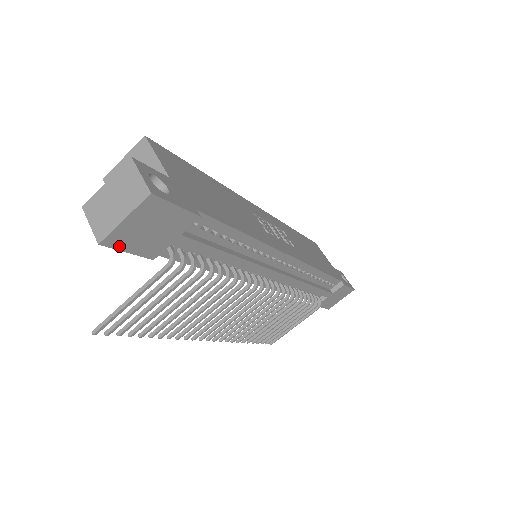
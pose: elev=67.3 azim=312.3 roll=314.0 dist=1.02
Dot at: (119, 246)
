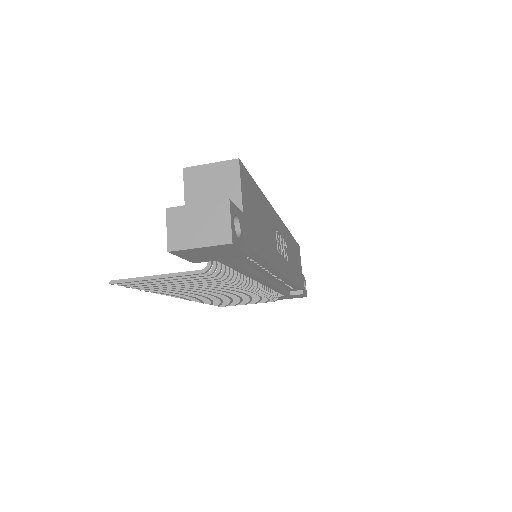
Dot at: (180, 255)
